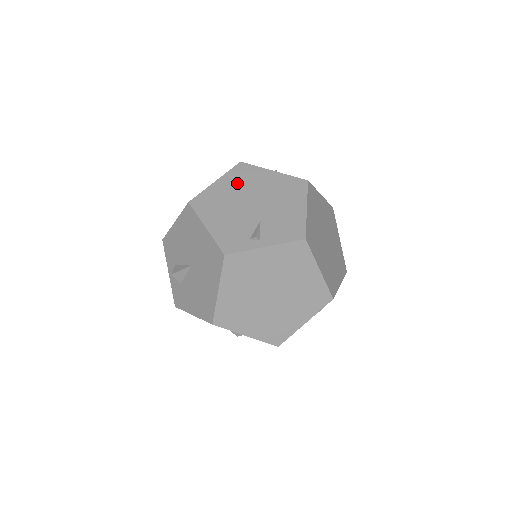
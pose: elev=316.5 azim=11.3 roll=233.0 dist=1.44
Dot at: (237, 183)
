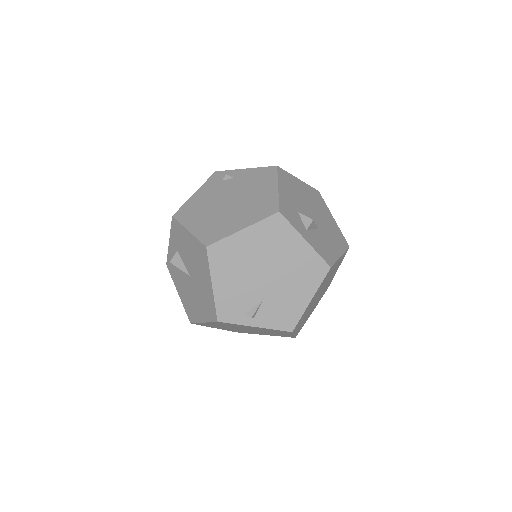
Dot at: (263, 242)
